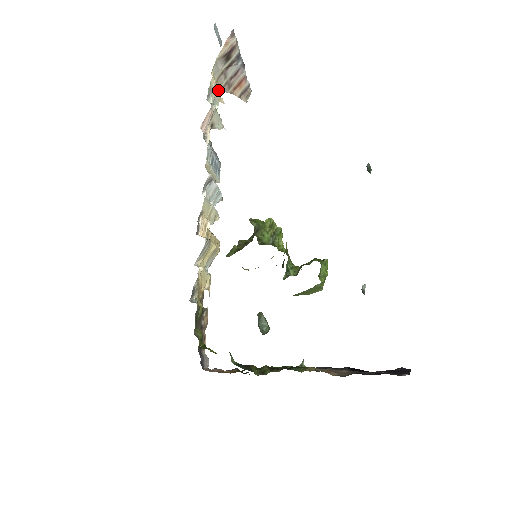
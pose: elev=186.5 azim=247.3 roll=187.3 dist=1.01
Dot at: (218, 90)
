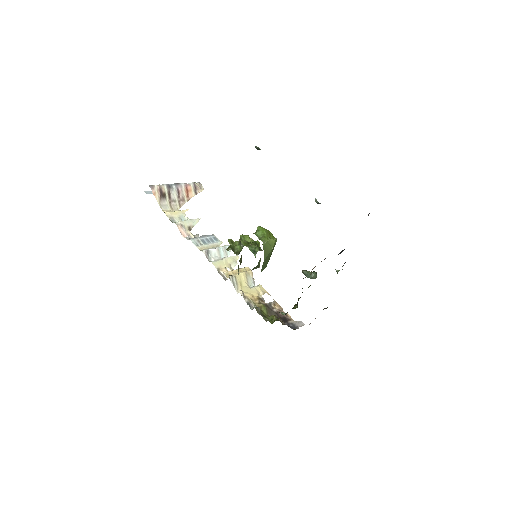
Dot at: (176, 211)
